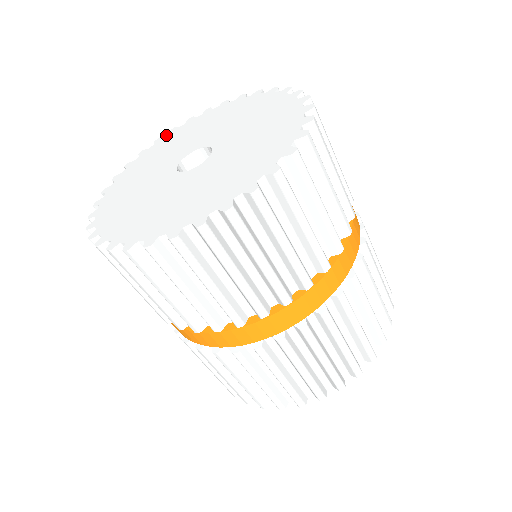
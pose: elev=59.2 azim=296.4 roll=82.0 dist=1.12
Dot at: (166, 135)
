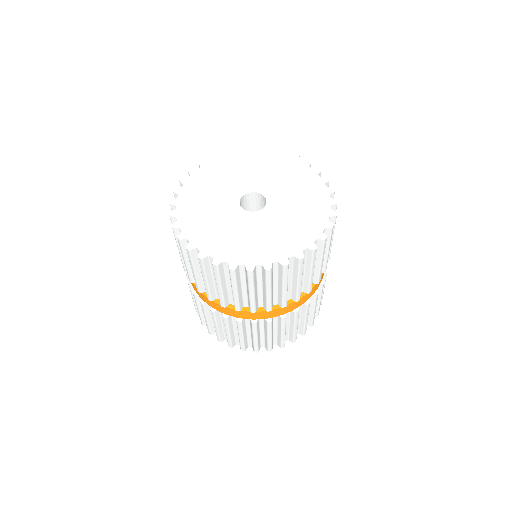
Dot at: (221, 156)
